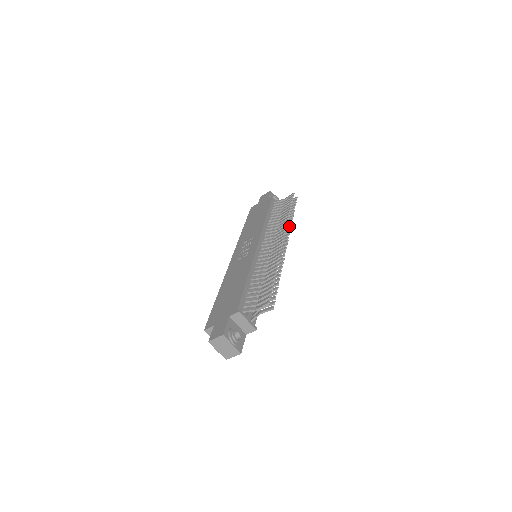
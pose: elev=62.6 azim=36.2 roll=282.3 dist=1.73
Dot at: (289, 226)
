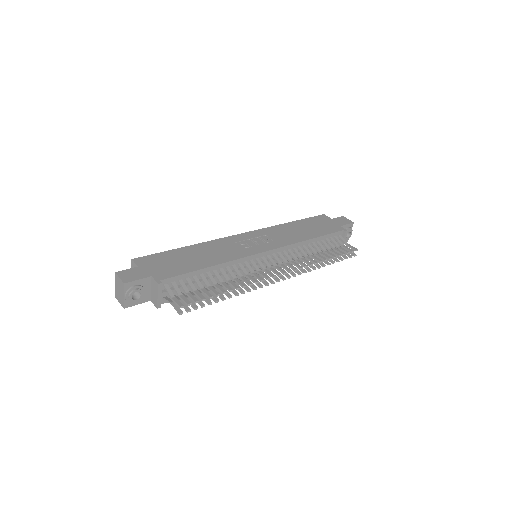
Dot at: (308, 269)
